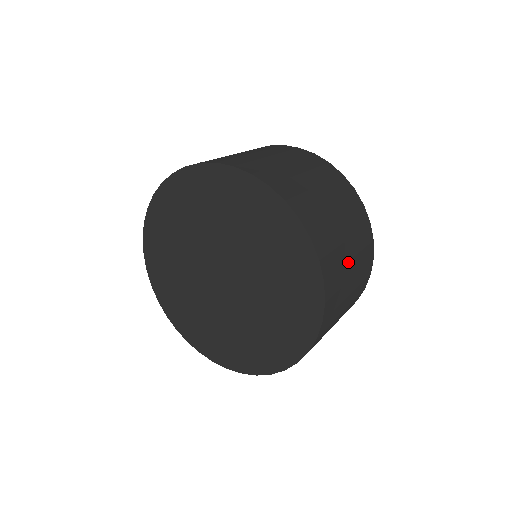
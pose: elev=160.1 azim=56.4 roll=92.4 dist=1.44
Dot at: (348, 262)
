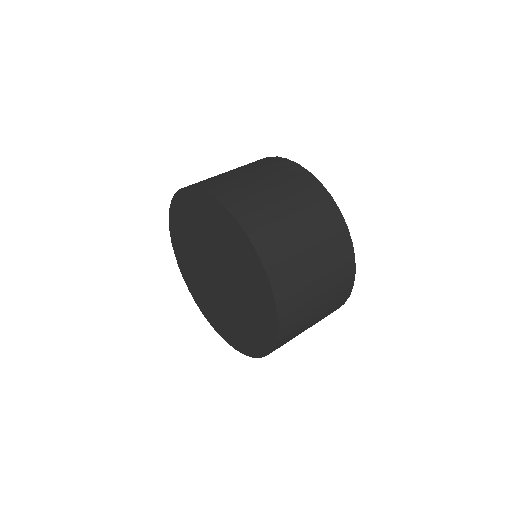
Dot at: (313, 311)
